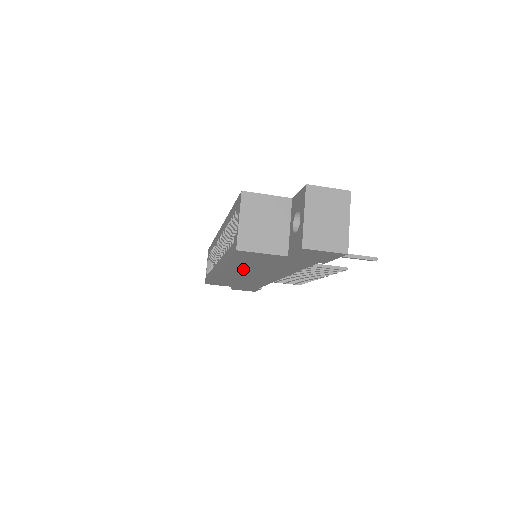
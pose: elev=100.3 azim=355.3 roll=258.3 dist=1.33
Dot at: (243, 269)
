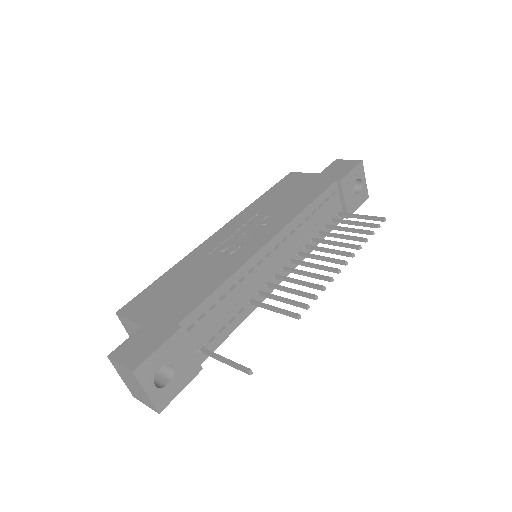
Dot at: occluded
